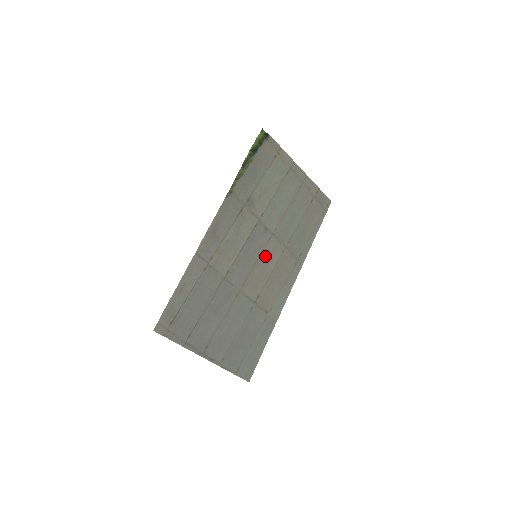
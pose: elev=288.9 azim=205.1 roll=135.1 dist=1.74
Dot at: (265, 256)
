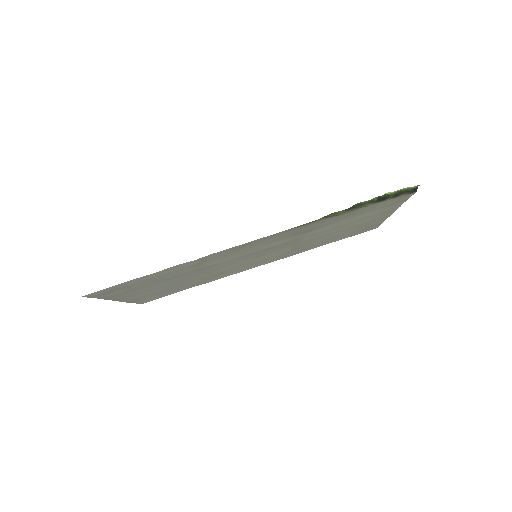
Dot at: (264, 255)
